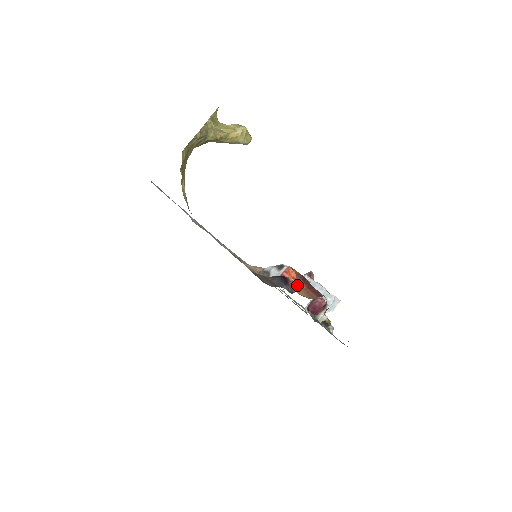
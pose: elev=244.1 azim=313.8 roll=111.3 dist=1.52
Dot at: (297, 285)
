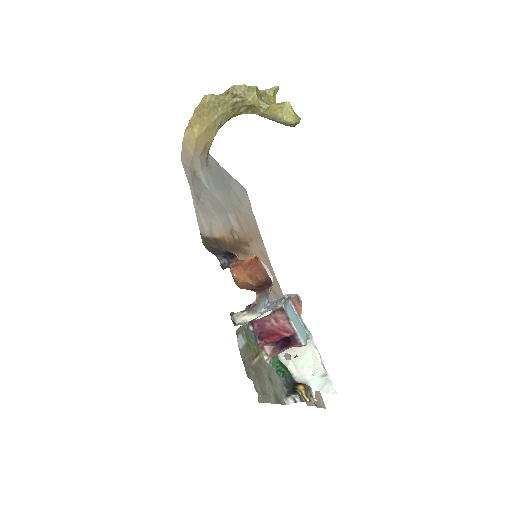
Dot at: occluded
